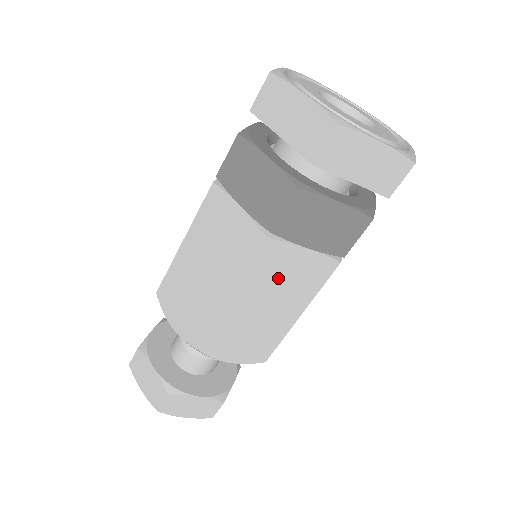
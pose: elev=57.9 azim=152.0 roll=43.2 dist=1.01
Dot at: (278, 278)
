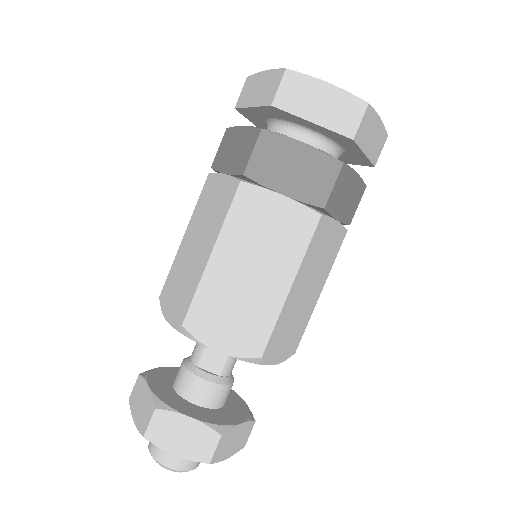
Dot at: (319, 256)
